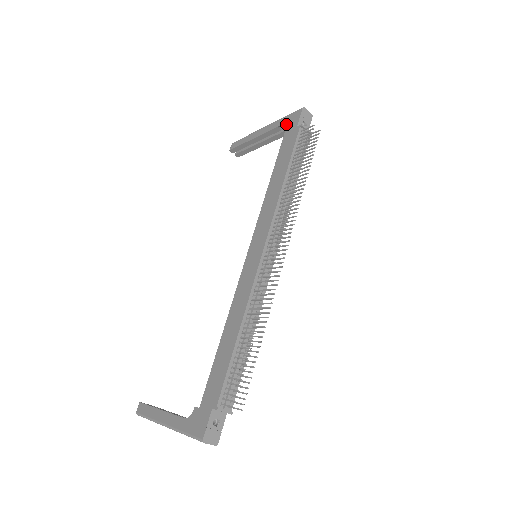
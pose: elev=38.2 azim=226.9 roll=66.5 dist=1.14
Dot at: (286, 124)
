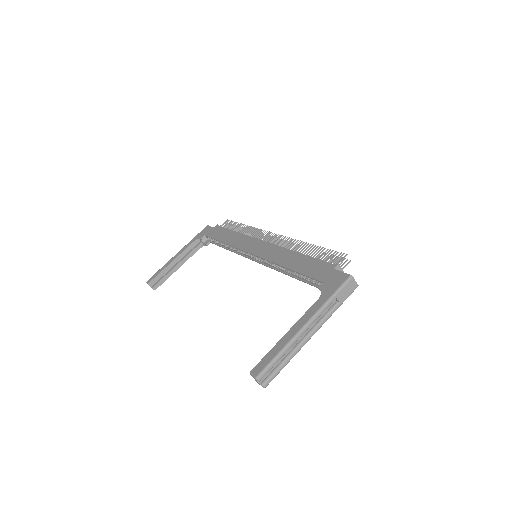
Dot at: (201, 235)
